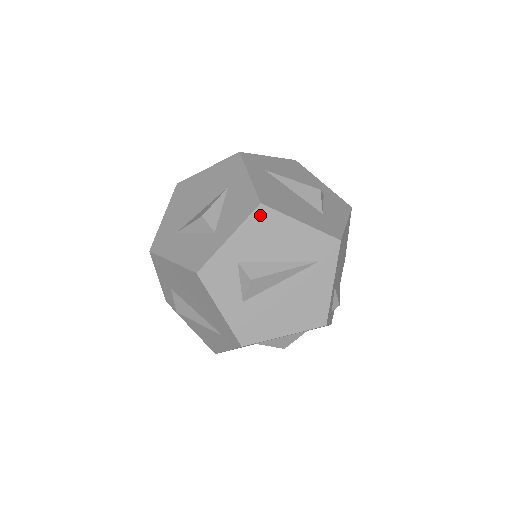
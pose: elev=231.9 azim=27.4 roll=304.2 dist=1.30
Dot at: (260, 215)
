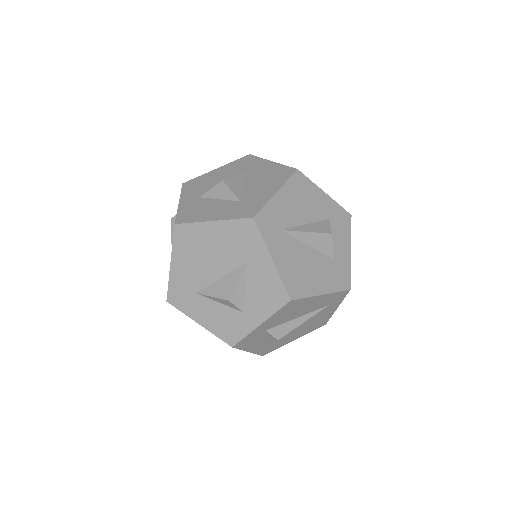
Dot at: (289, 305)
